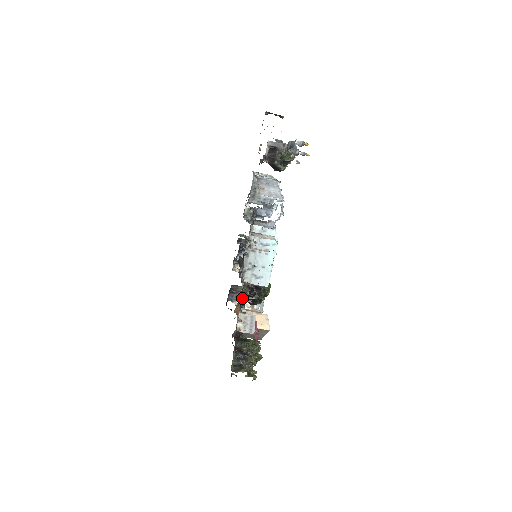
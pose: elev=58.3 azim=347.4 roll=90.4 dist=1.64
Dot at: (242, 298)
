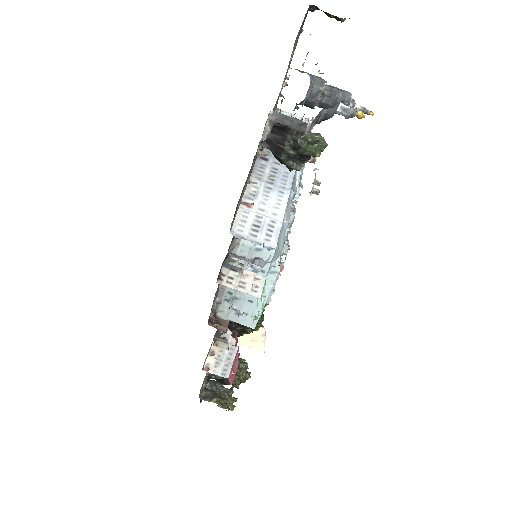
Dot at: occluded
